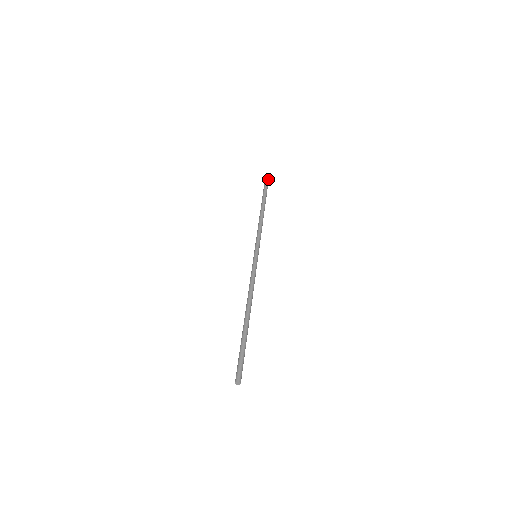
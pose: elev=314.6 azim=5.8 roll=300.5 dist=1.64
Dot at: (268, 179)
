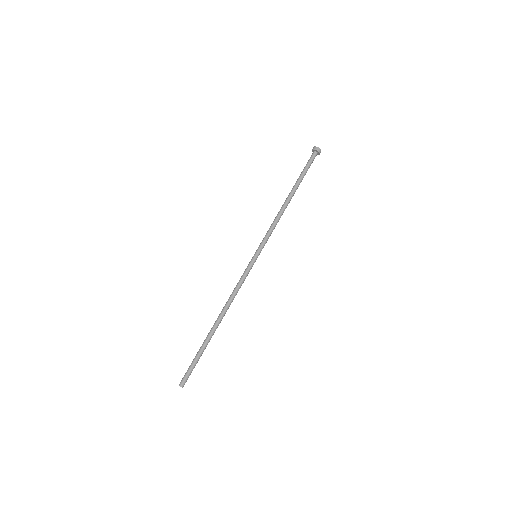
Dot at: (319, 152)
